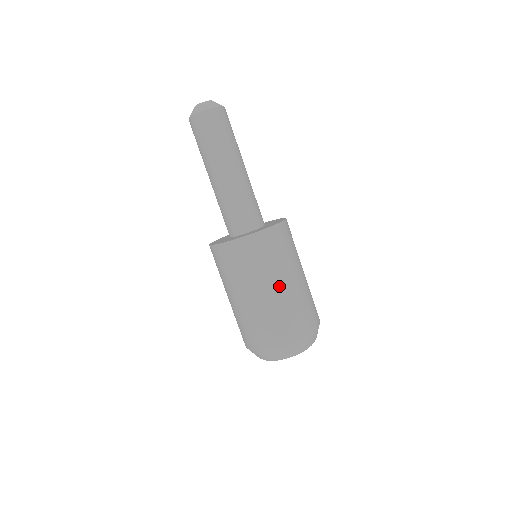
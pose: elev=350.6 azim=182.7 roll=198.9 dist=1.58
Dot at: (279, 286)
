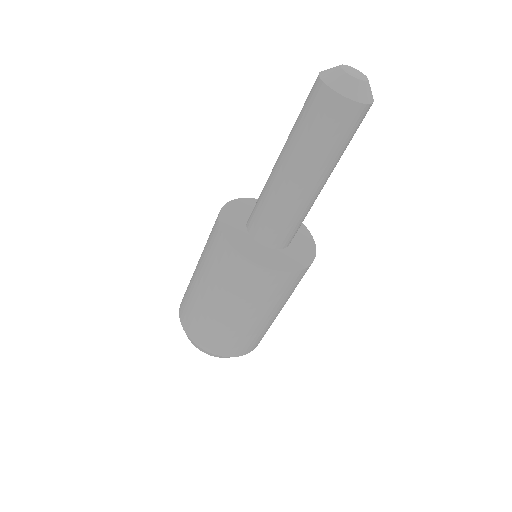
Dot at: (277, 313)
